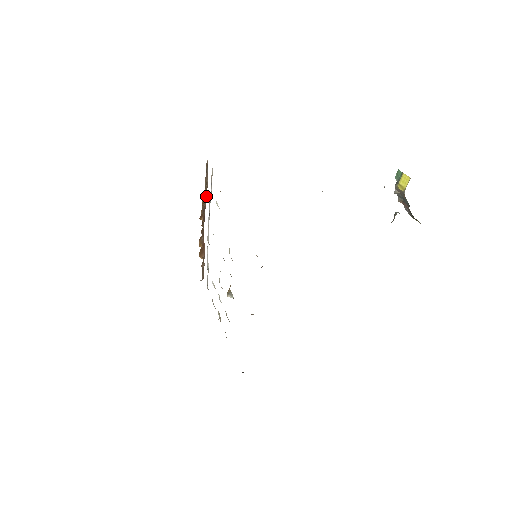
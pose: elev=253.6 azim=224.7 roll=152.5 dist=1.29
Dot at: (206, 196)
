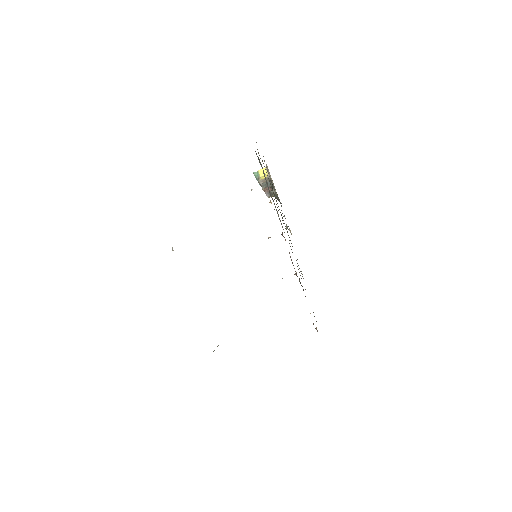
Dot at: occluded
